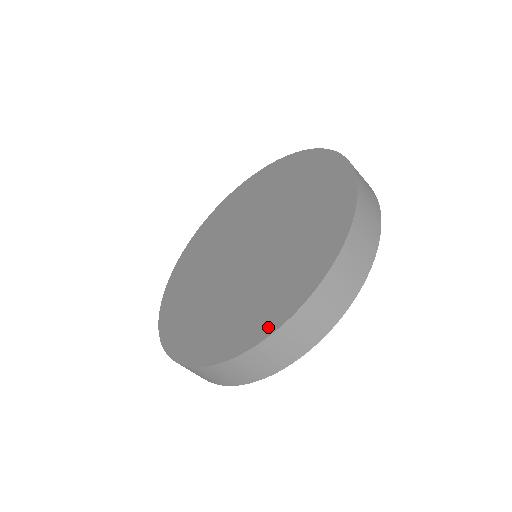
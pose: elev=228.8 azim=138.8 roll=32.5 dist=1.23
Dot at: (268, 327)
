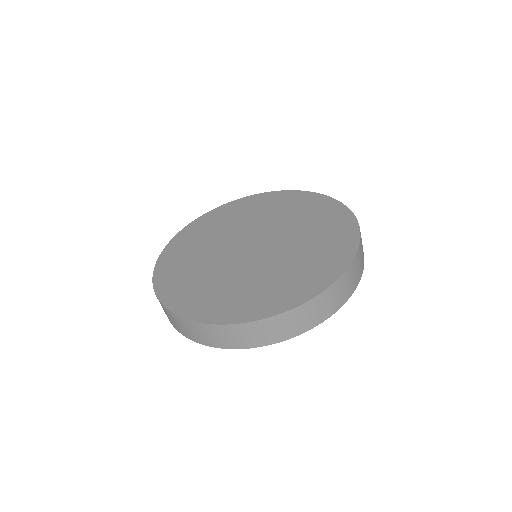
Dot at: (341, 264)
